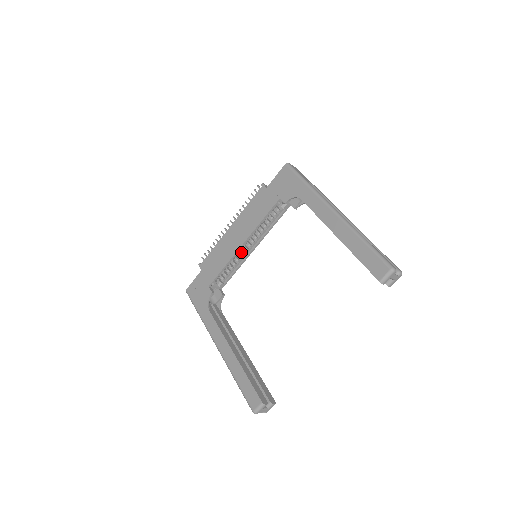
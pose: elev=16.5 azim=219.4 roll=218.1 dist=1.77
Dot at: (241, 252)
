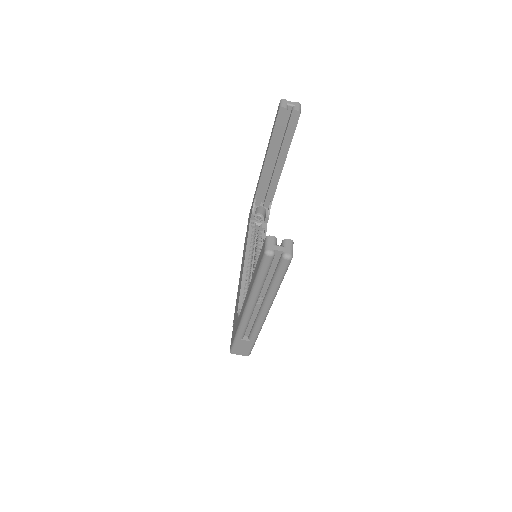
Dot at: occluded
